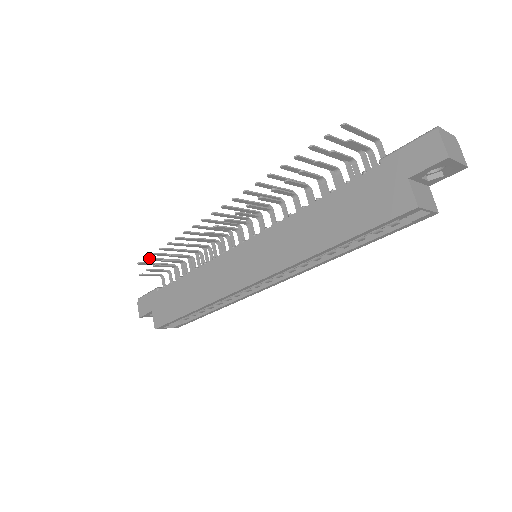
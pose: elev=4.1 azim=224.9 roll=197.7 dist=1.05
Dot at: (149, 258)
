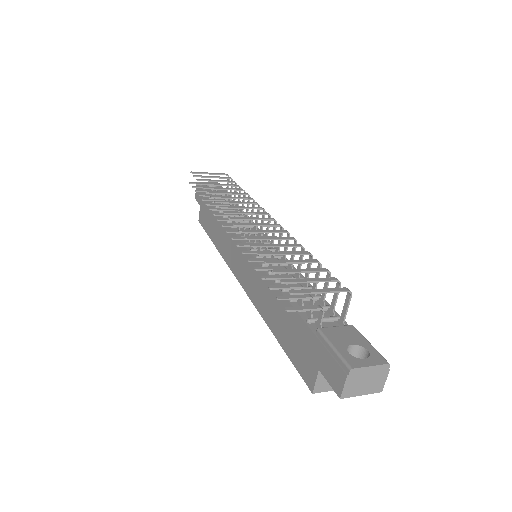
Dot at: (197, 176)
